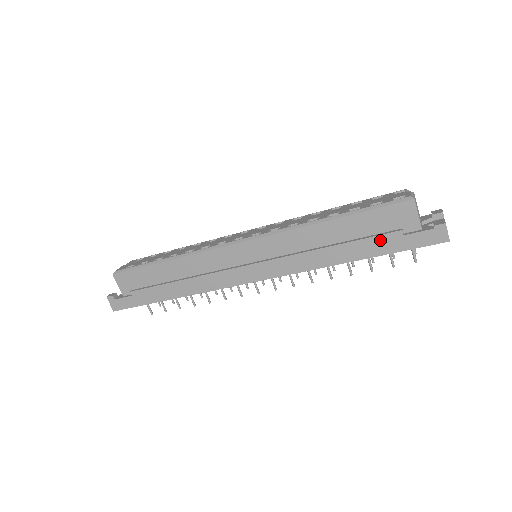
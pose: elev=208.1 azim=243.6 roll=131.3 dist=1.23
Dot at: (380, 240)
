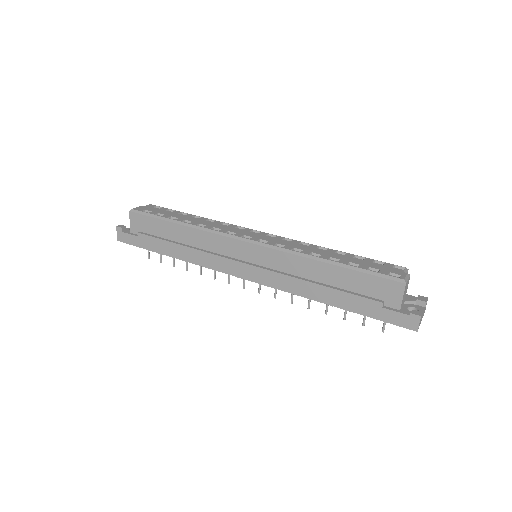
Dot at: (362, 301)
